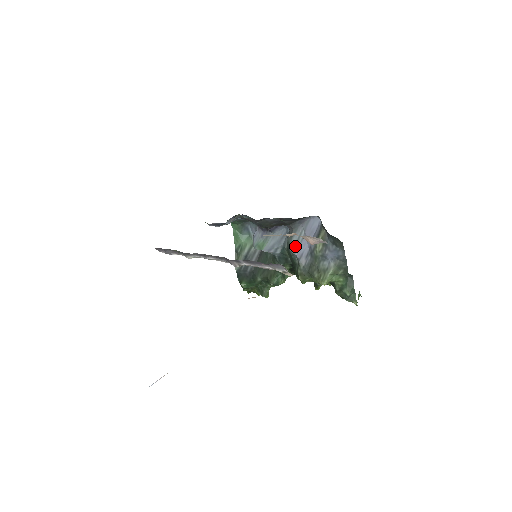
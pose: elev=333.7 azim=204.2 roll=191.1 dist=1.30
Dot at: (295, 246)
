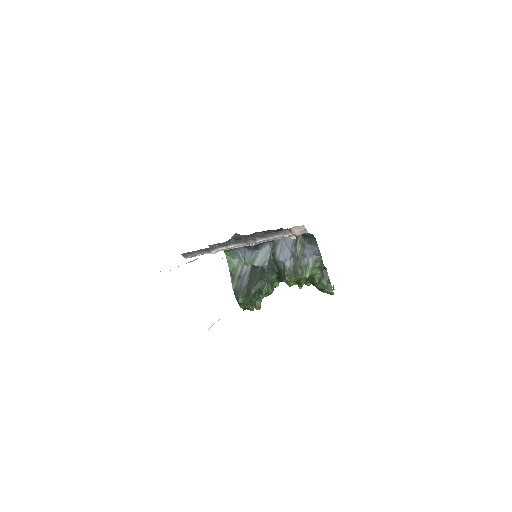
Dot at: (280, 254)
